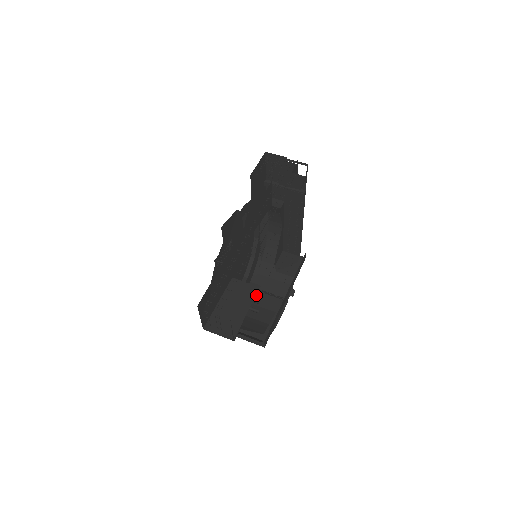
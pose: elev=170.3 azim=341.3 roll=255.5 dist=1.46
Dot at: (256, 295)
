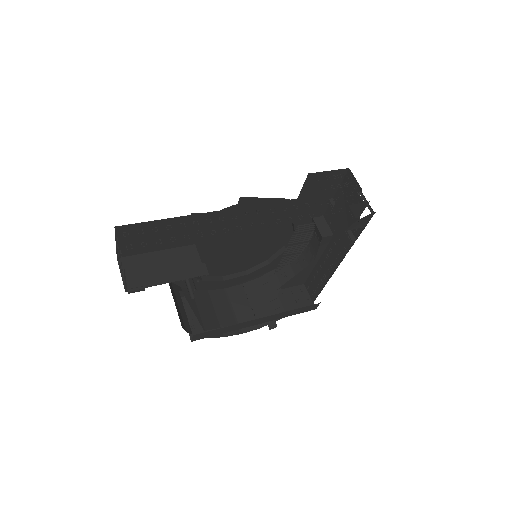
Dot at: (241, 296)
